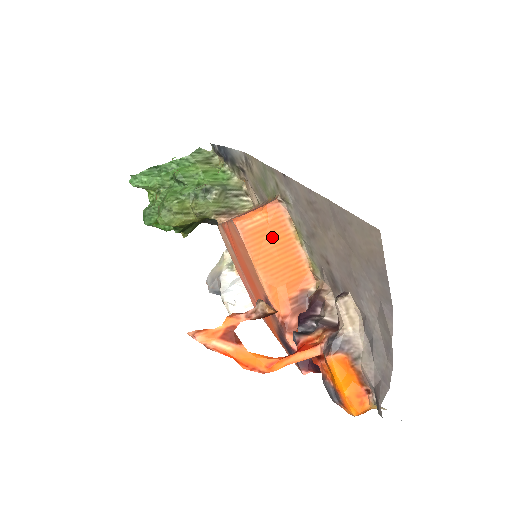
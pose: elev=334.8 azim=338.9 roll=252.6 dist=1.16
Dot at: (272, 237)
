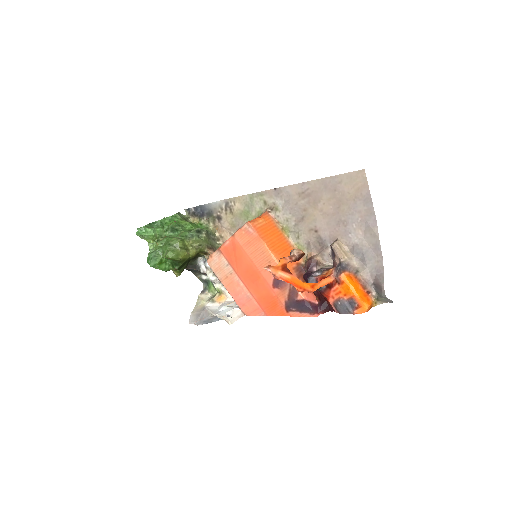
Dot at: (272, 232)
